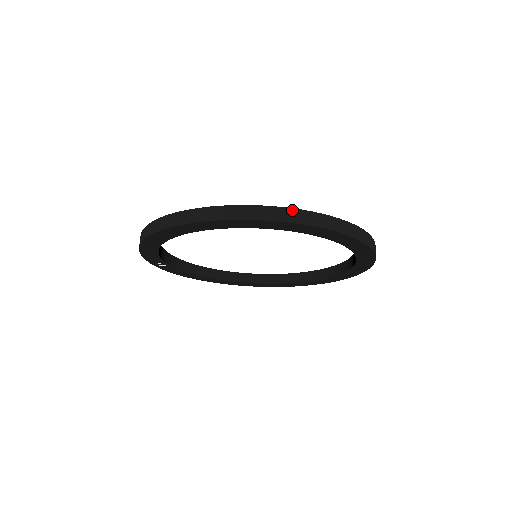
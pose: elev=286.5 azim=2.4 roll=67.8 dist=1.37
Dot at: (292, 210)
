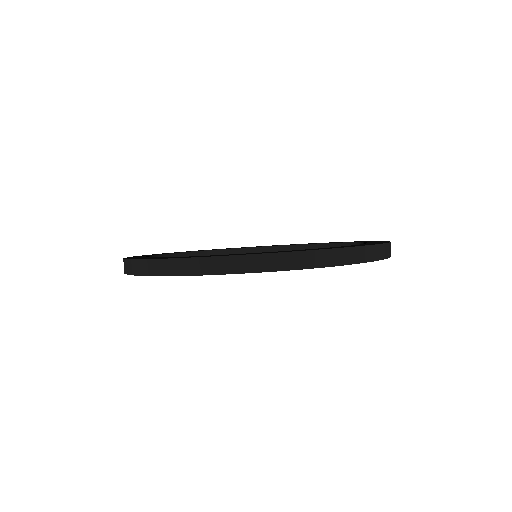
Dot at: (390, 244)
